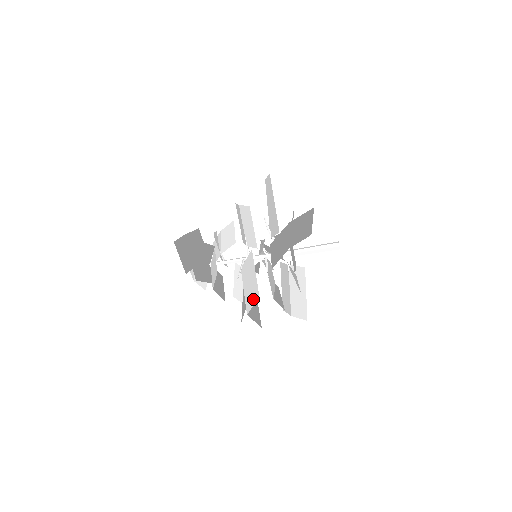
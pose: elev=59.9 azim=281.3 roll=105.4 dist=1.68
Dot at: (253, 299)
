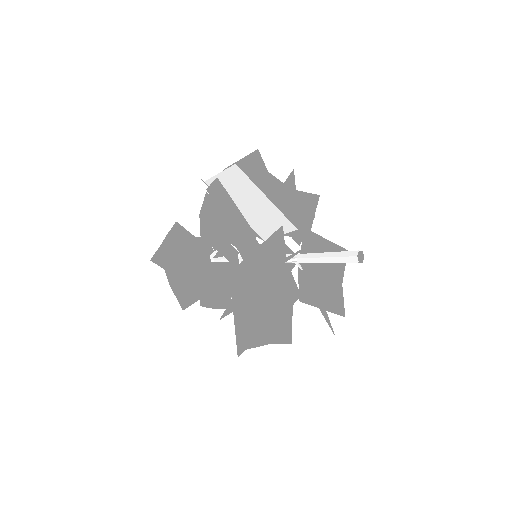
Dot at: (240, 346)
